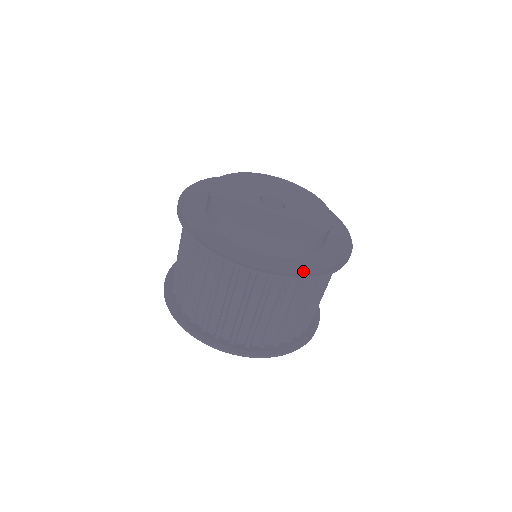
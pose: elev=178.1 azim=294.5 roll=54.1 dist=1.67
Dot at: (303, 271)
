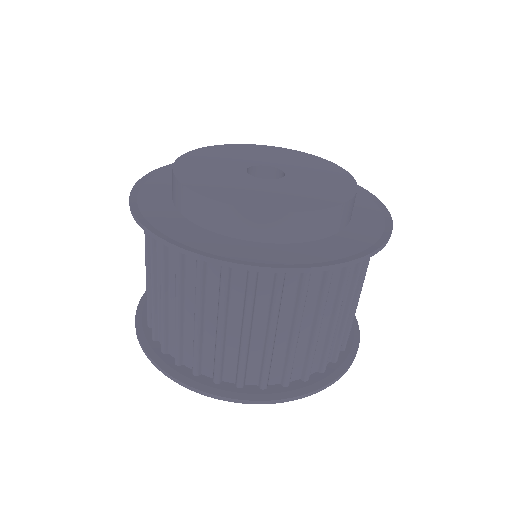
Dot at: (275, 260)
